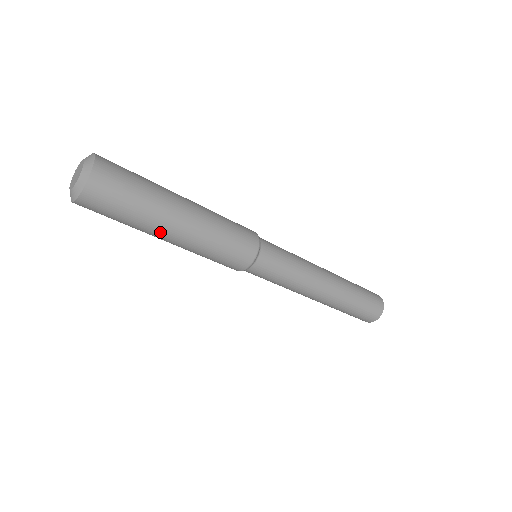
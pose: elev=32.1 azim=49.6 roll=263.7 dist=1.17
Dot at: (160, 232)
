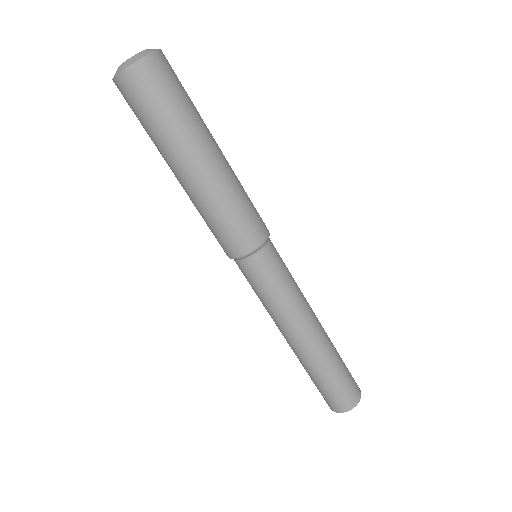
Dot at: (189, 152)
